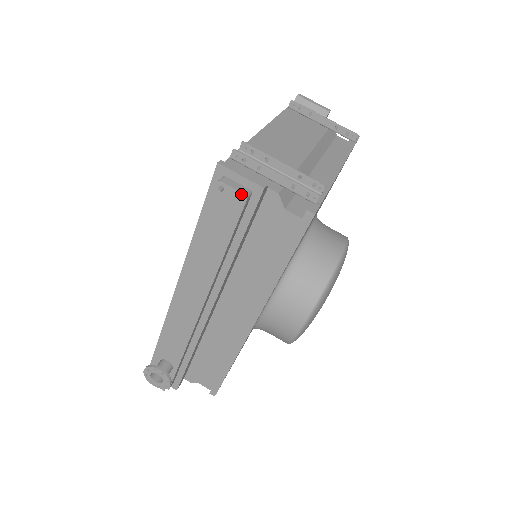
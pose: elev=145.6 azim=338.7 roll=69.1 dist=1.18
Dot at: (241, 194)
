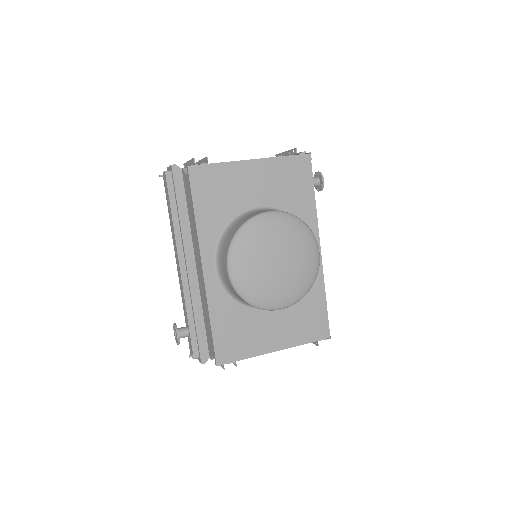
Dot at: (164, 172)
